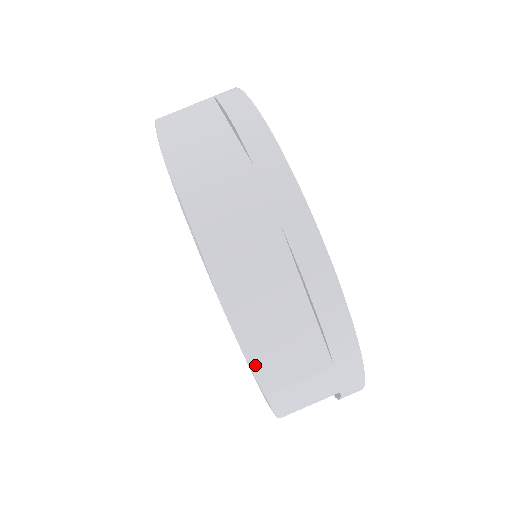
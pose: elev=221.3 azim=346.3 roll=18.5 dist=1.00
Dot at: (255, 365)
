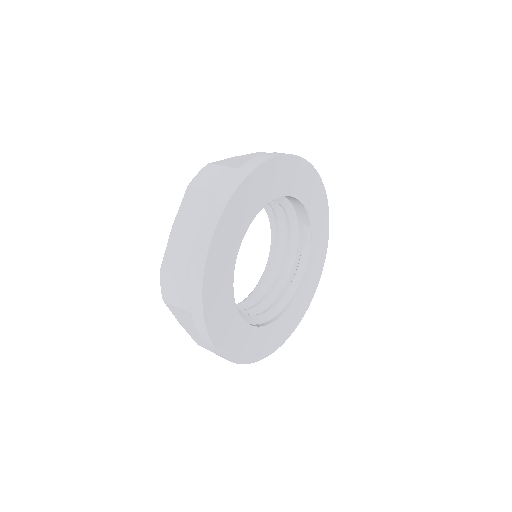
Dot at: (167, 250)
